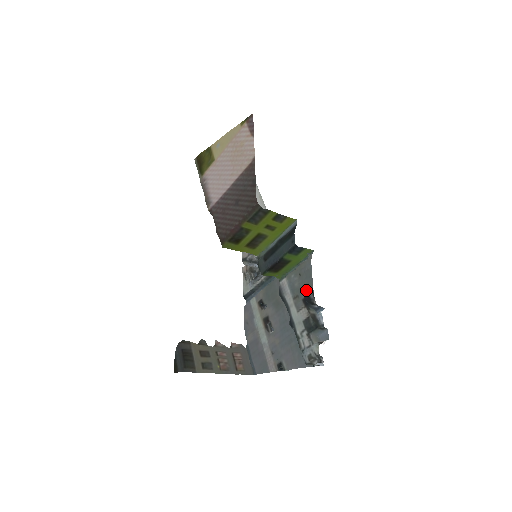
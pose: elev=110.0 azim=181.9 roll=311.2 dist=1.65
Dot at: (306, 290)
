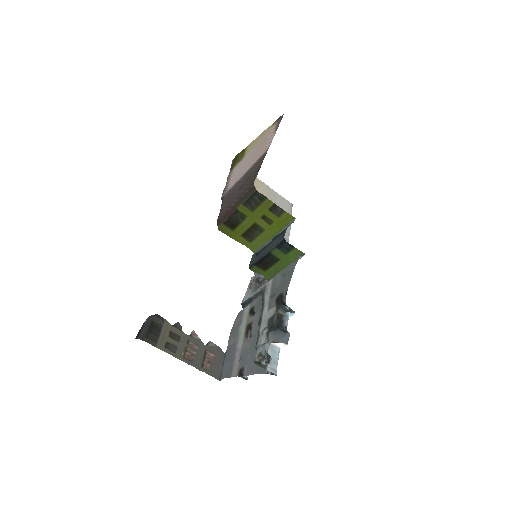
Dot at: (282, 289)
